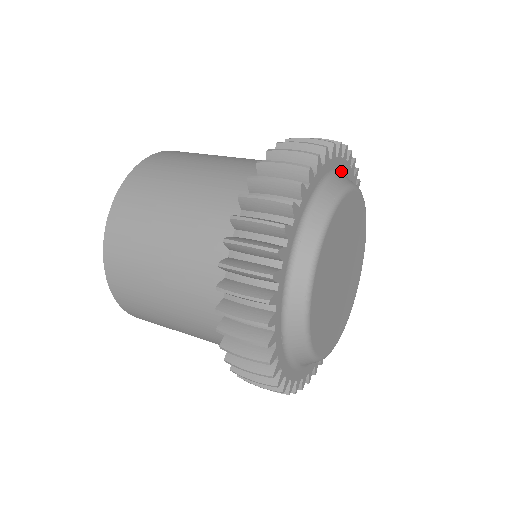
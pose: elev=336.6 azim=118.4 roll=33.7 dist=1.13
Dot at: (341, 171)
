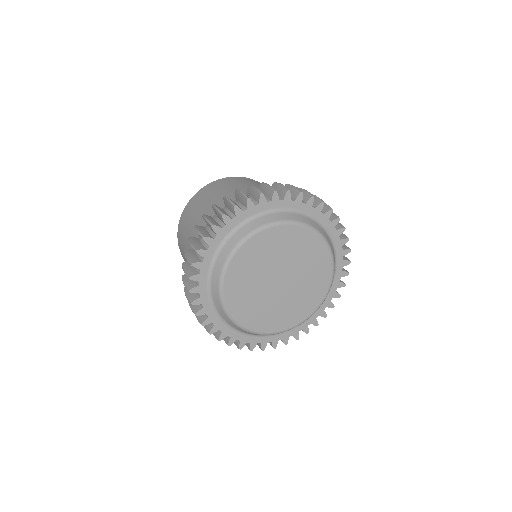
Dot at: (302, 212)
